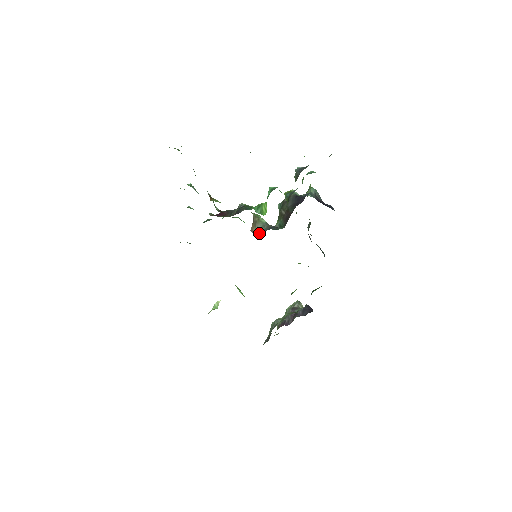
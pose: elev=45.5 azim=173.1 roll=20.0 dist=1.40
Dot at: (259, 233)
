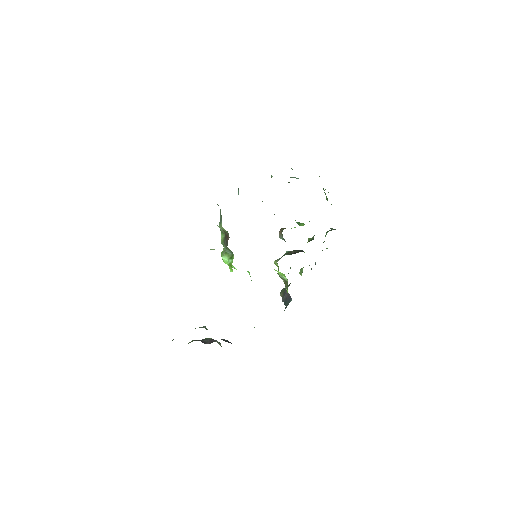
Dot at: (280, 238)
